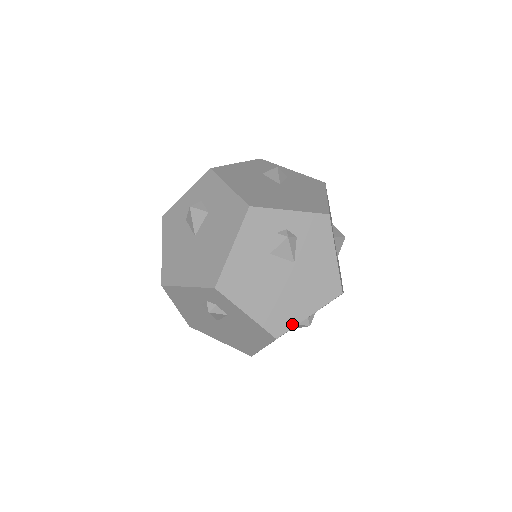
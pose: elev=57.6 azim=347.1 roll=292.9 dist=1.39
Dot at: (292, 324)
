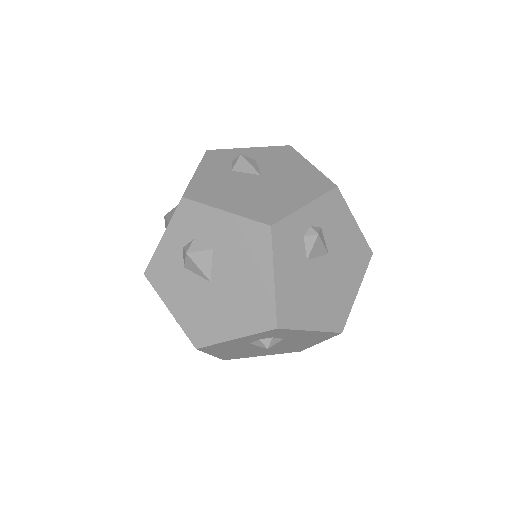
Dot at: (348, 310)
